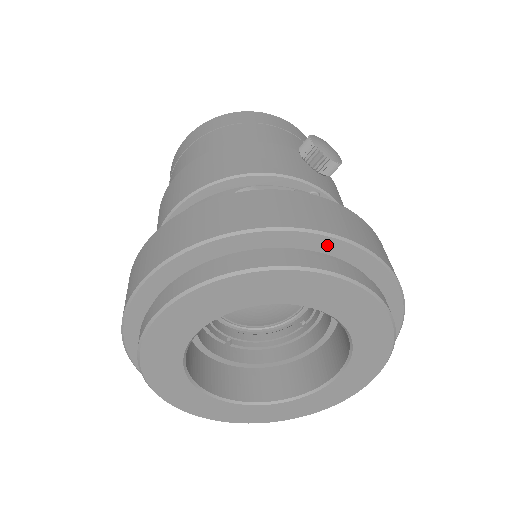
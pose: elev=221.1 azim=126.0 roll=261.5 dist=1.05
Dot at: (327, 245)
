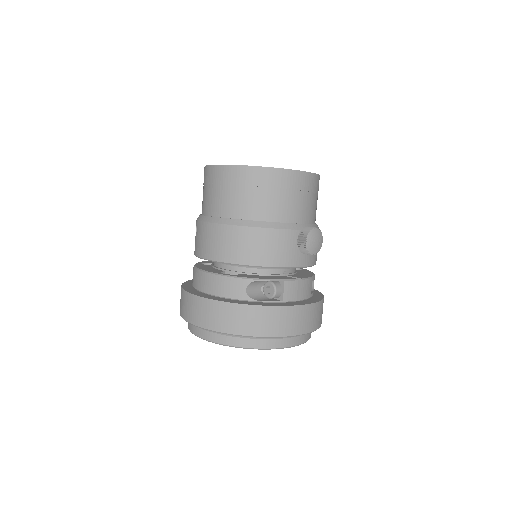
Dot at: occluded
